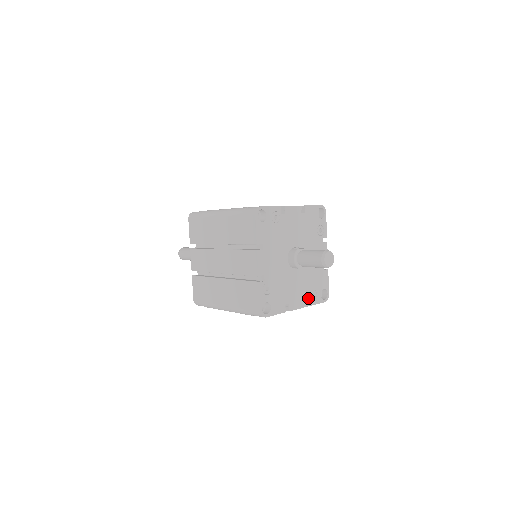
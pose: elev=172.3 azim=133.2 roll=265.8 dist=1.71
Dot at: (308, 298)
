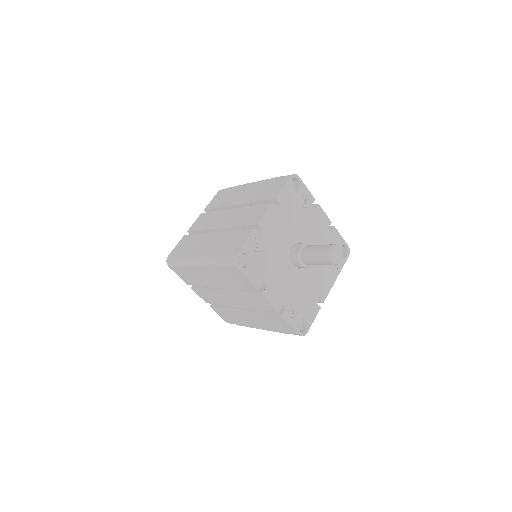
Dot at: (332, 272)
